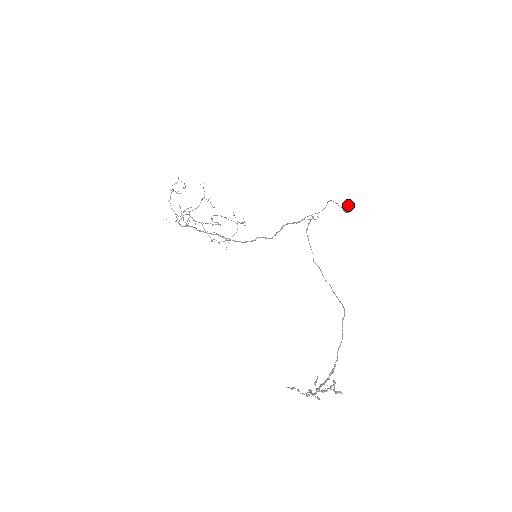
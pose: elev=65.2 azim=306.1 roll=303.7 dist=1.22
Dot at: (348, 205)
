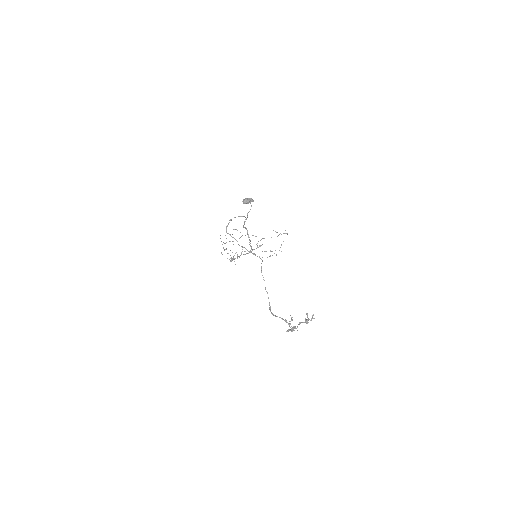
Dot at: (244, 199)
